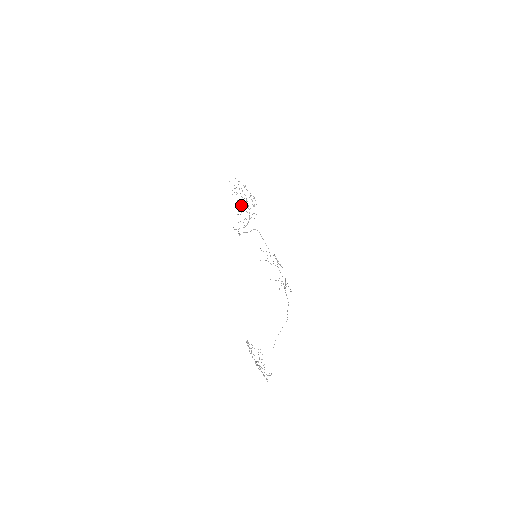
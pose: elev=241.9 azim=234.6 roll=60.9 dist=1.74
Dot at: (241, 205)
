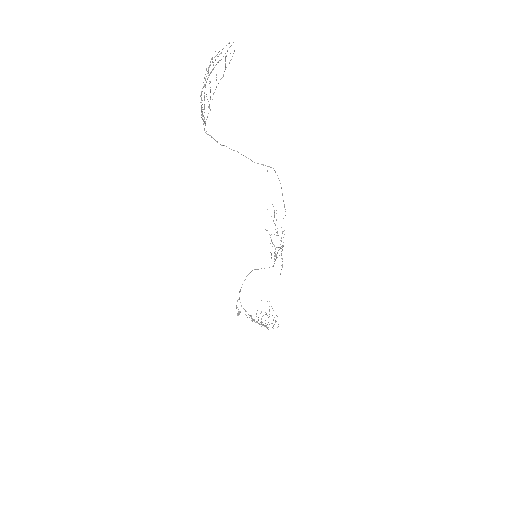
Dot at: (258, 320)
